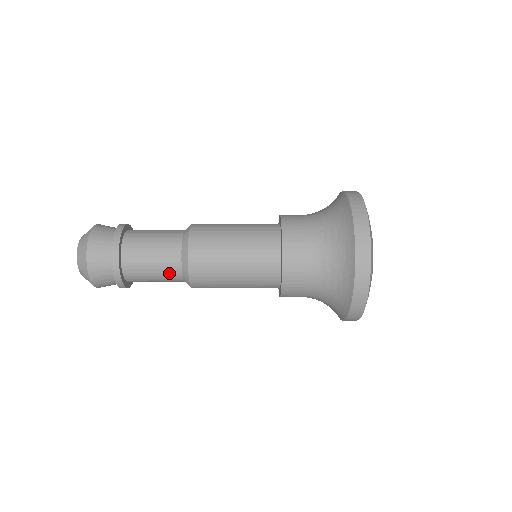
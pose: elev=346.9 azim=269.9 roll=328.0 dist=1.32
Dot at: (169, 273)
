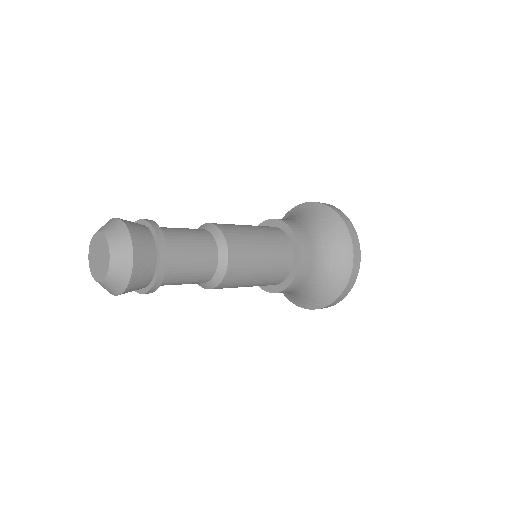
Dot at: (205, 267)
